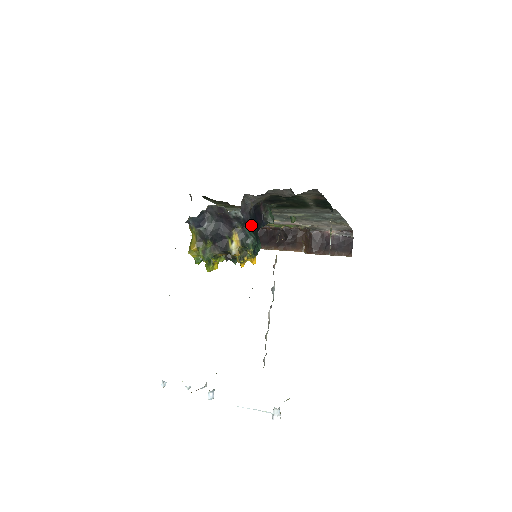
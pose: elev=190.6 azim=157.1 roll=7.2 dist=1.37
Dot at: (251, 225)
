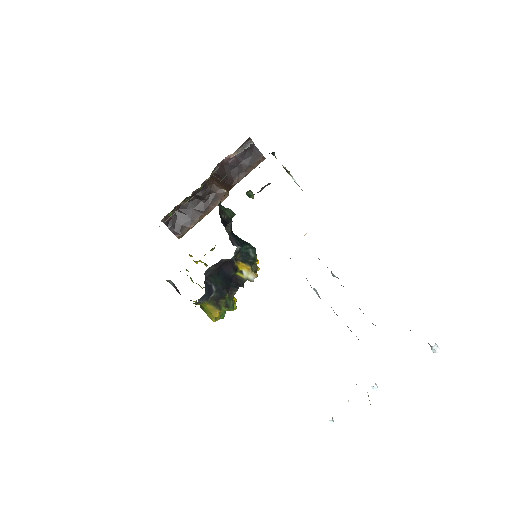
Dot at: (237, 241)
